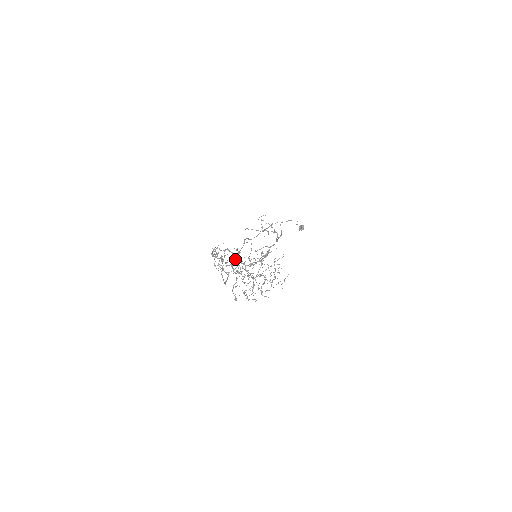
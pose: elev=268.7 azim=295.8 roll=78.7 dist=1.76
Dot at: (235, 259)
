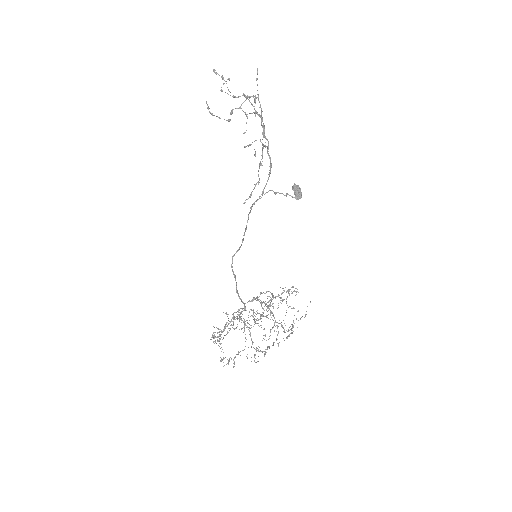
Dot at: (239, 317)
